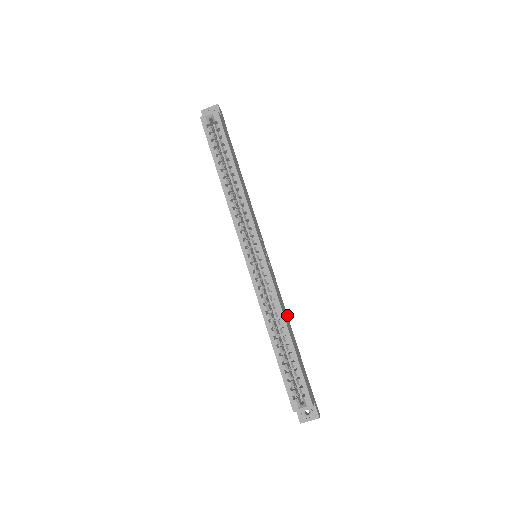
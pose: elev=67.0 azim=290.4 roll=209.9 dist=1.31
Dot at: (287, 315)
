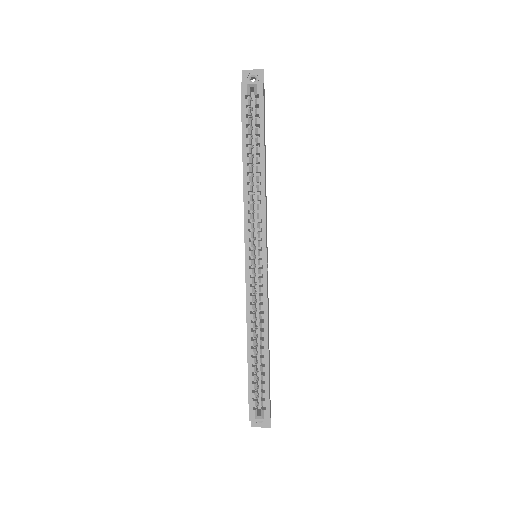
Dot at: occluded
